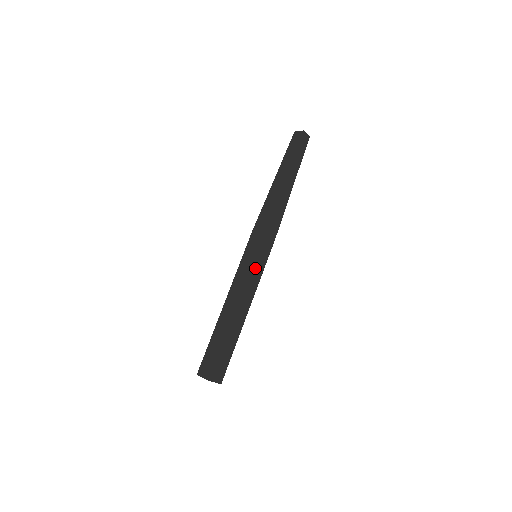
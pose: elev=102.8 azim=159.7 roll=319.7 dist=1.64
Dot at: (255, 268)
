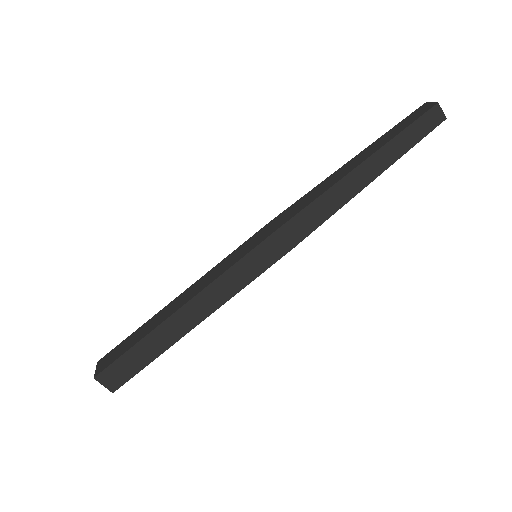
Dot at: (237, 270)
